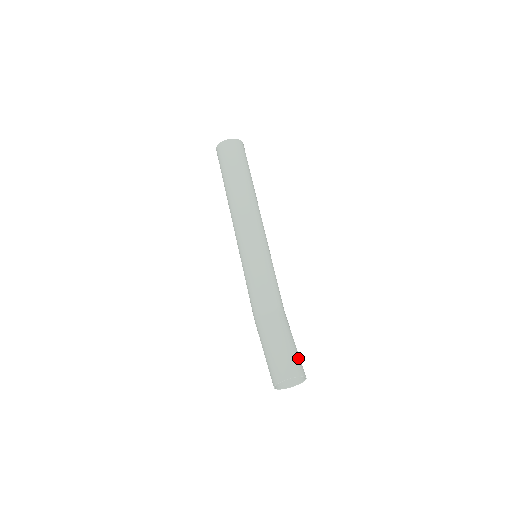
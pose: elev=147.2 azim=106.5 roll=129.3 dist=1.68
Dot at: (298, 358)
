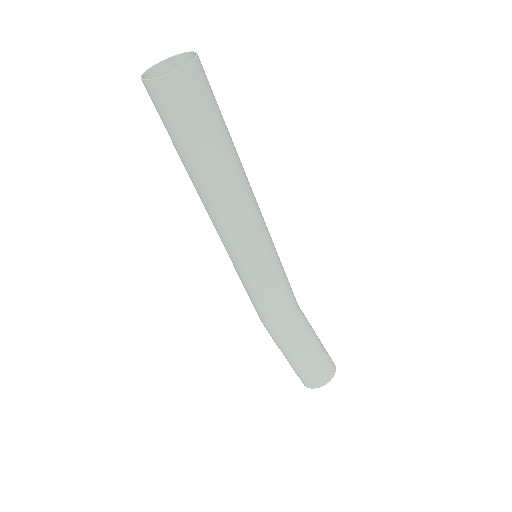
Dot at: (326, 352)
